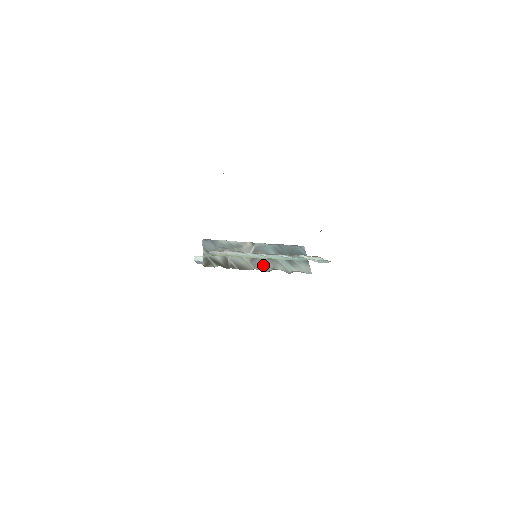
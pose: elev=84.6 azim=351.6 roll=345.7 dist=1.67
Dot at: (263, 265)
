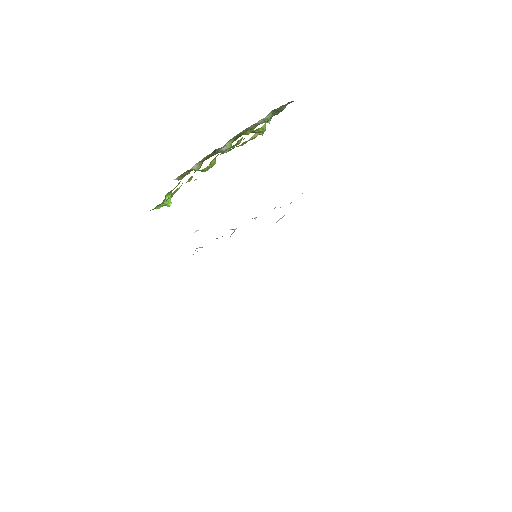
Dot at: occluded
